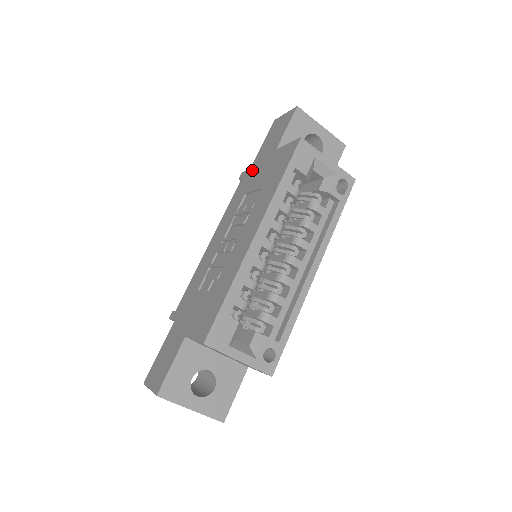
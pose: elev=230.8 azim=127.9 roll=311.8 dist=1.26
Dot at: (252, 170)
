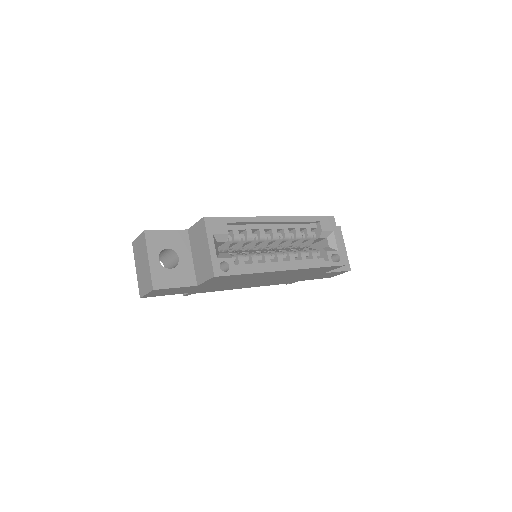
Dot at: occluded
